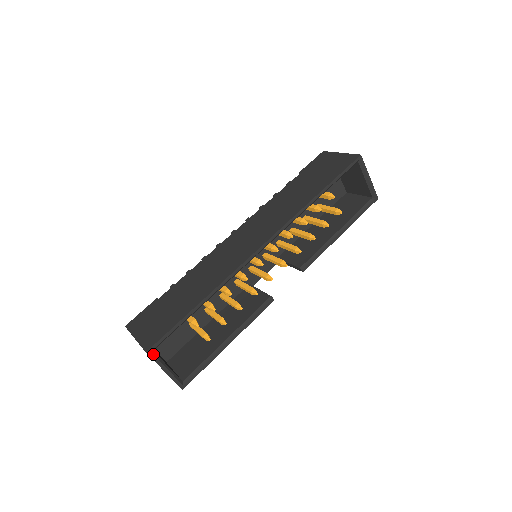
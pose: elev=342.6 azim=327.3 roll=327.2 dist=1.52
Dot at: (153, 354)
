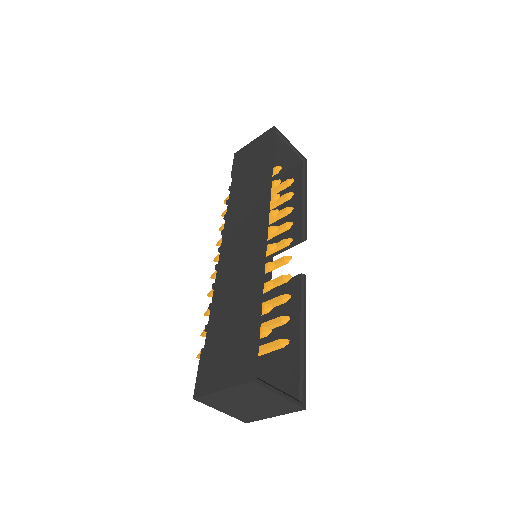
Dot at: (259, 380)
